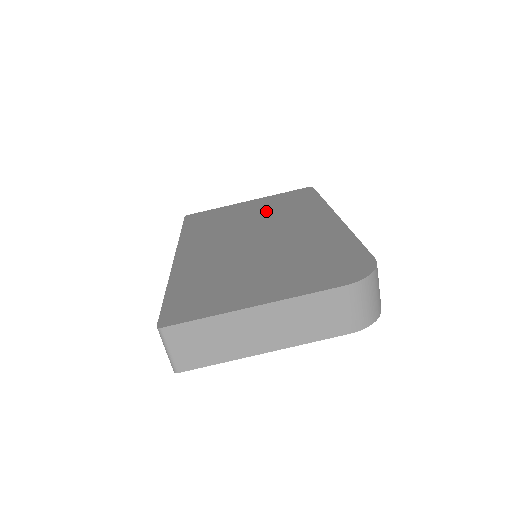
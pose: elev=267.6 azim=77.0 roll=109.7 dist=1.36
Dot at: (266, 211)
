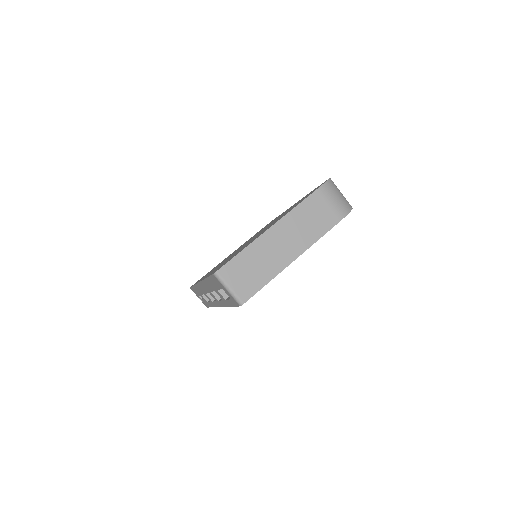
Dot at: occluded
